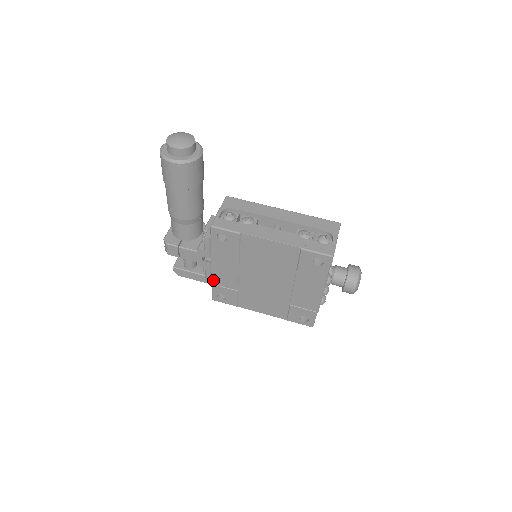
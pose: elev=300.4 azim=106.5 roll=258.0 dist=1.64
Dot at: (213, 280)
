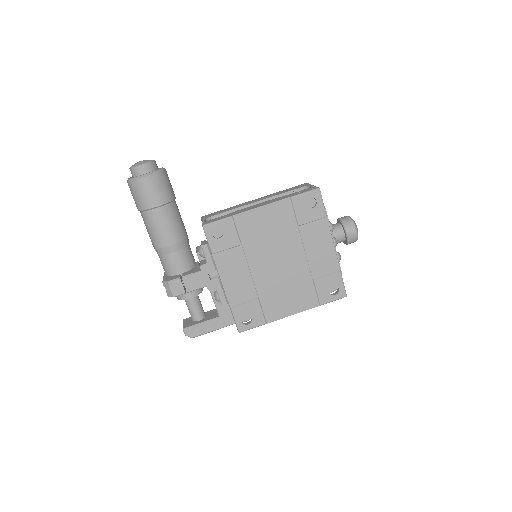
Dot at: (230, 301)
